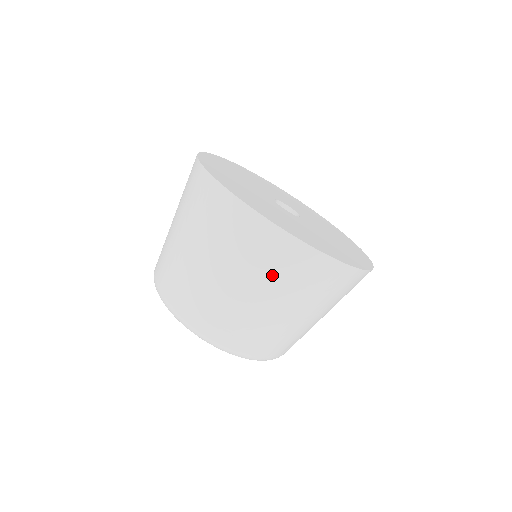
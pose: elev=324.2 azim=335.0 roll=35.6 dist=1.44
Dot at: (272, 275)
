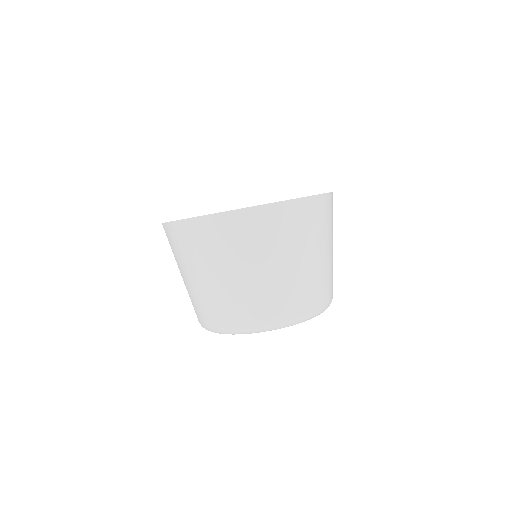
Dot at: (220, 251)
